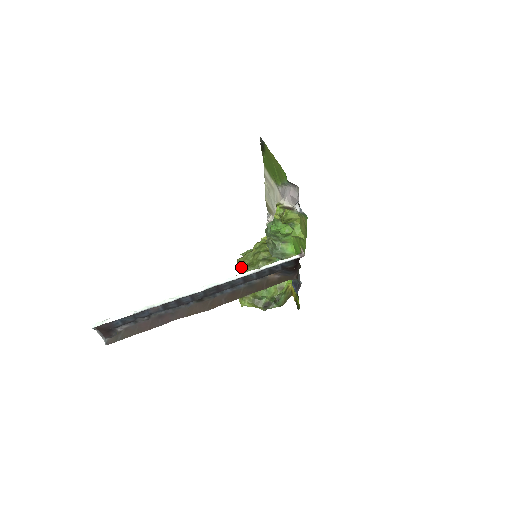
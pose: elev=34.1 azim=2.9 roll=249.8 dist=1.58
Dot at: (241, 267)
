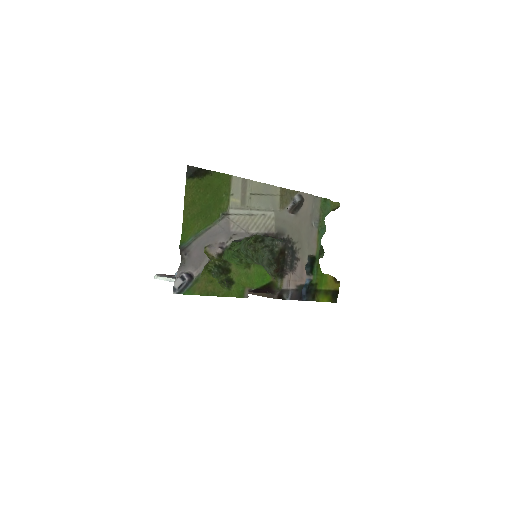
Dot at: occluded
